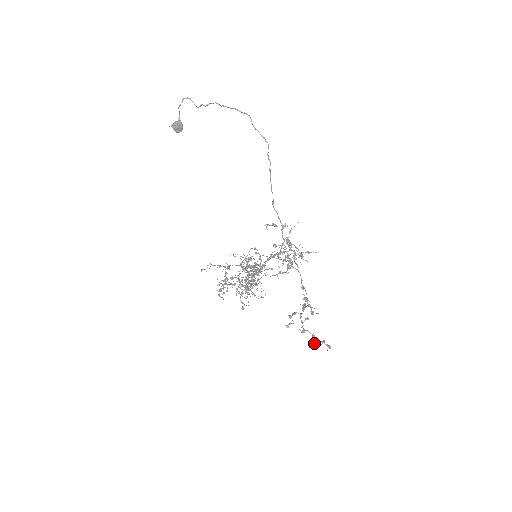
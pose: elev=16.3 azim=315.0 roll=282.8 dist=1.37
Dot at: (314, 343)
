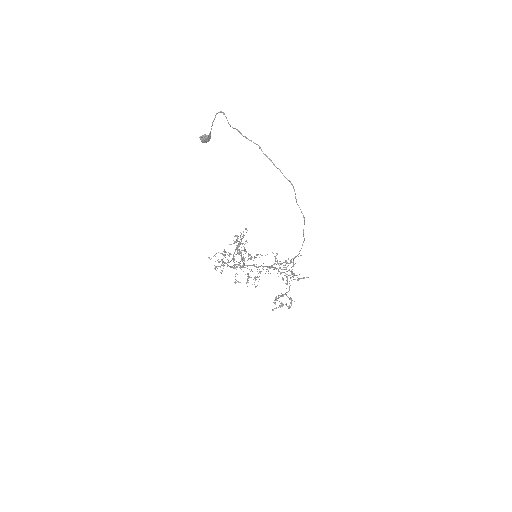
Dot at: occluded
